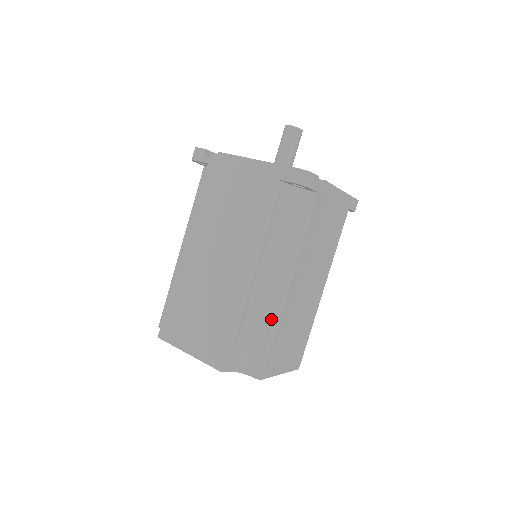
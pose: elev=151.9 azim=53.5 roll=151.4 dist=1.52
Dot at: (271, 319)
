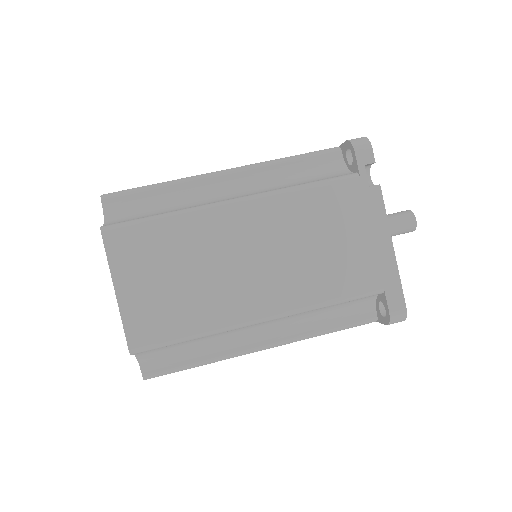
Dot at: (187, 208)
